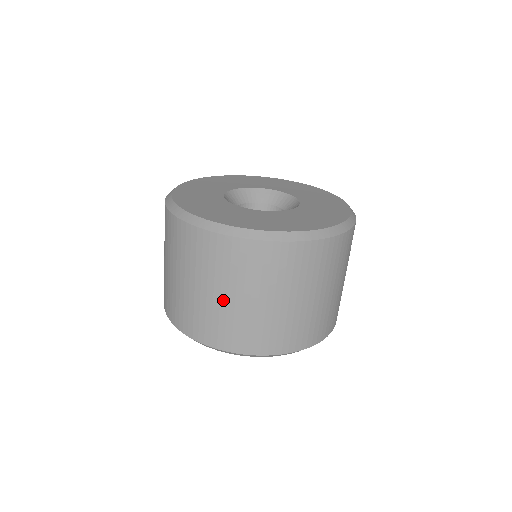
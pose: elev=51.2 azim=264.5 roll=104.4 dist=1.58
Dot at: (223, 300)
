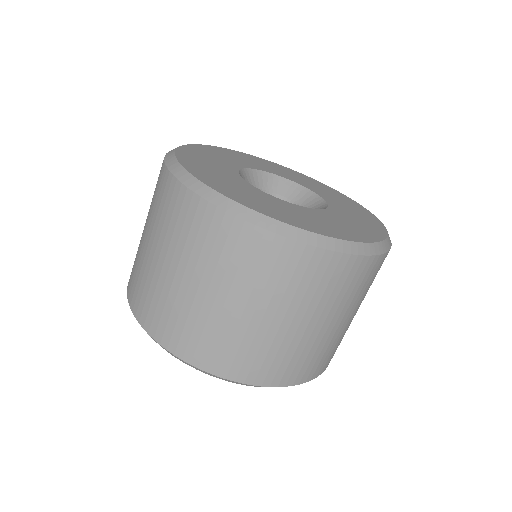
Dot at: (255, 319)
